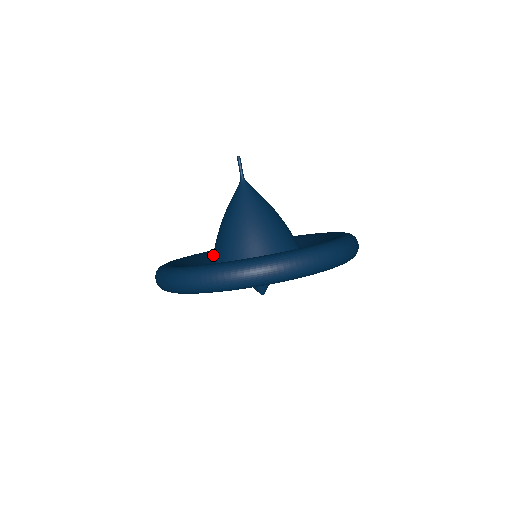
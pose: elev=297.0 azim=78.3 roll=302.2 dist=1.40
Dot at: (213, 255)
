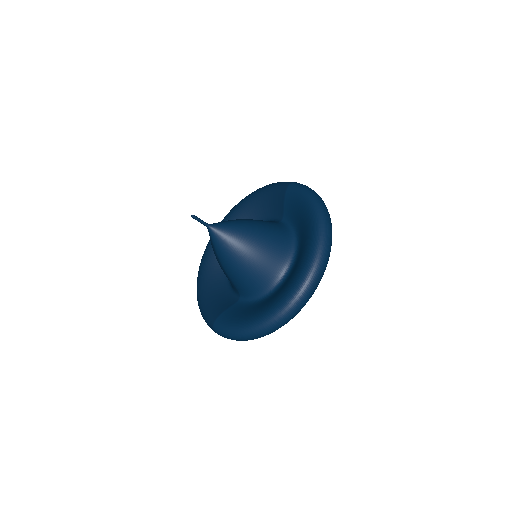
Dot at: (236, 286)
